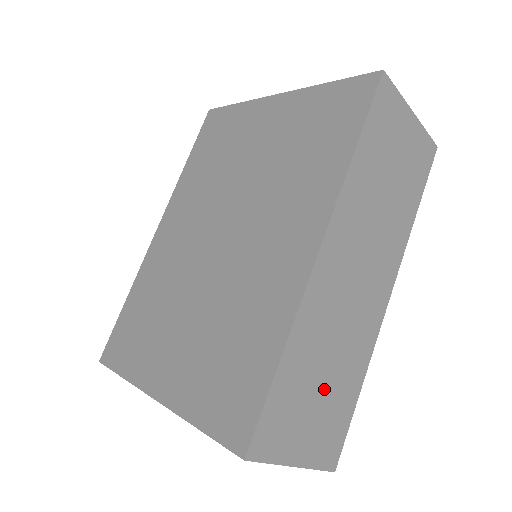
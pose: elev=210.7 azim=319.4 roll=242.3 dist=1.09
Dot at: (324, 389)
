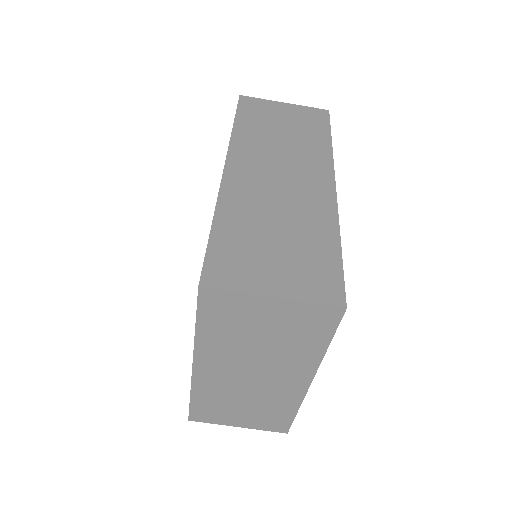
Dot at: (282, 243)
